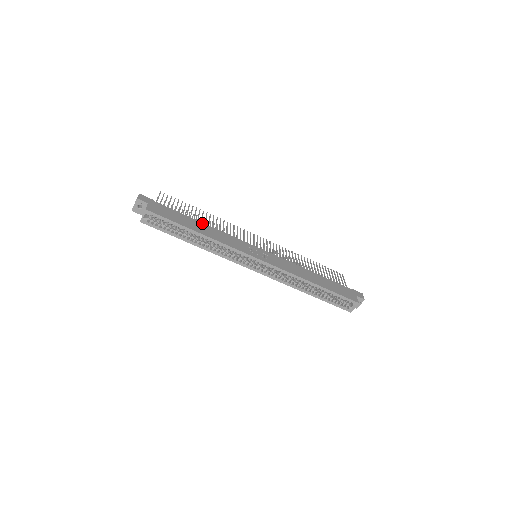
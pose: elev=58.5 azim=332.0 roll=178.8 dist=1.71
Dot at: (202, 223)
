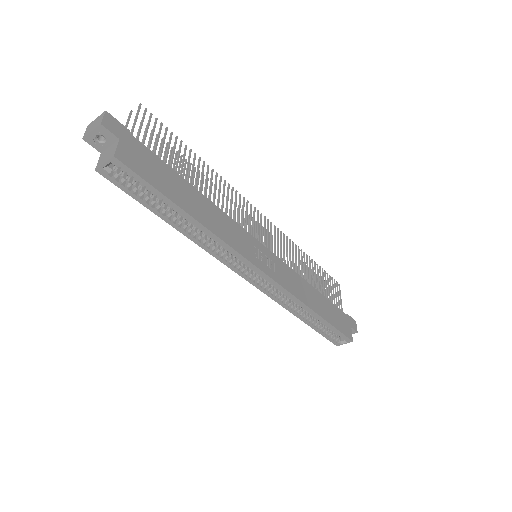
Dot at: (198, 192)
